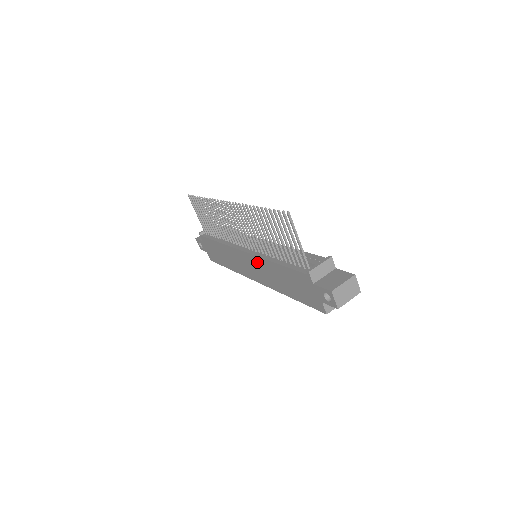
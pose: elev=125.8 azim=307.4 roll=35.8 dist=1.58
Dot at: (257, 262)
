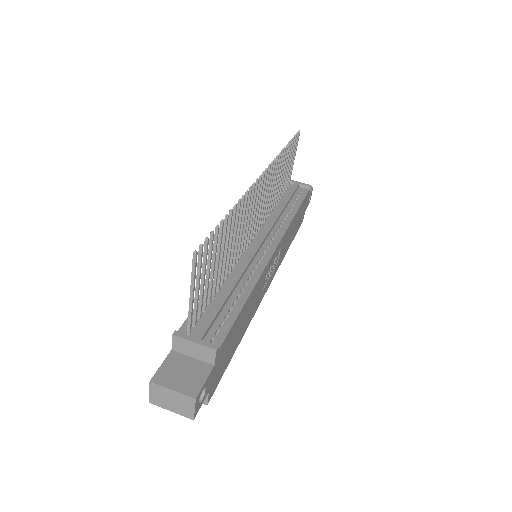
Dot at: occluded
